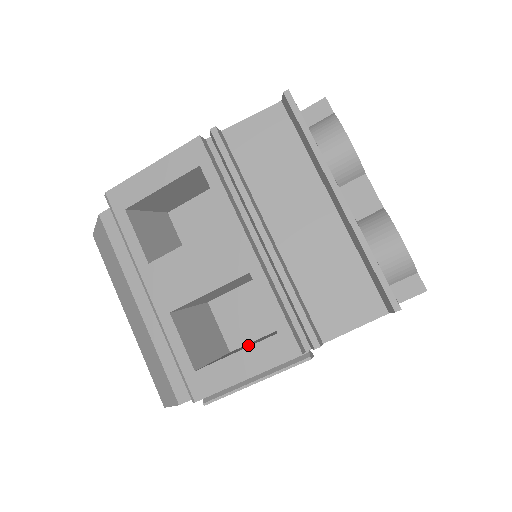
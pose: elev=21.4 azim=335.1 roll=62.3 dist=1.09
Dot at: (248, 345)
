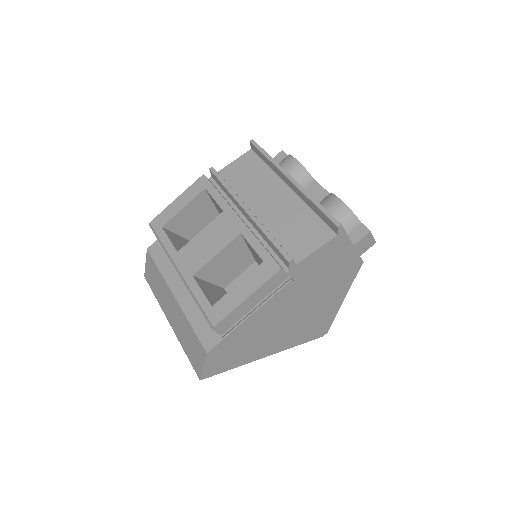
Dot at: occluded
